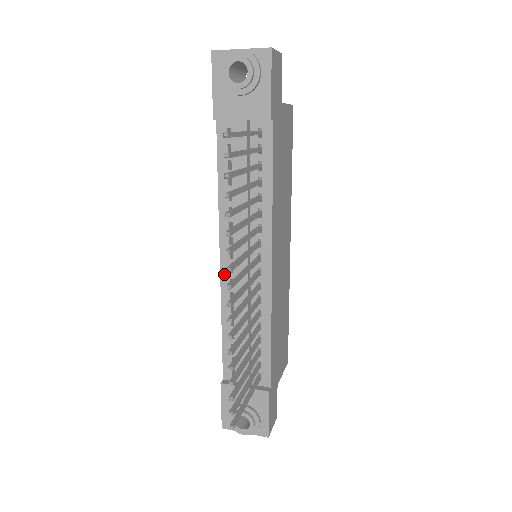
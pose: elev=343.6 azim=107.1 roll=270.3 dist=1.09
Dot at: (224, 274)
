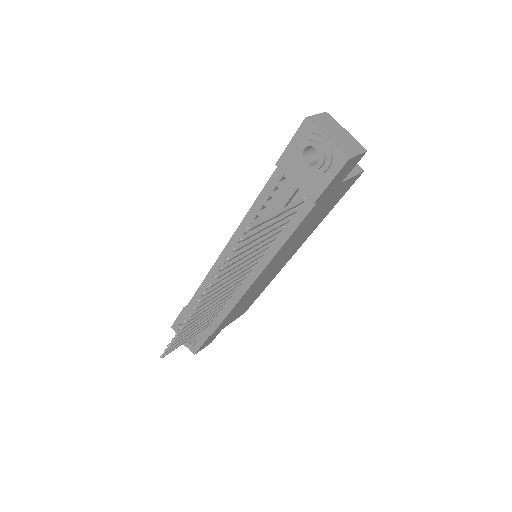
Dot at: (223, 256)
